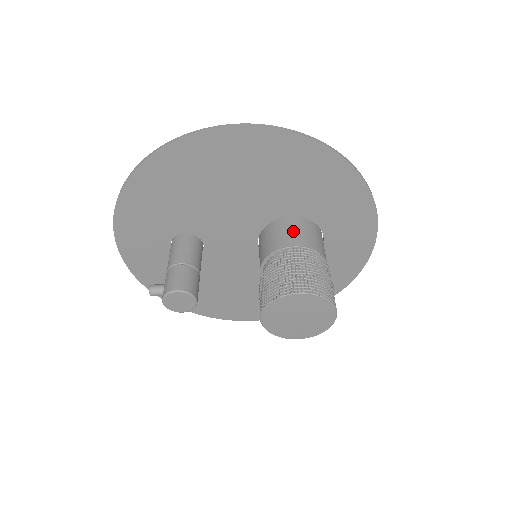
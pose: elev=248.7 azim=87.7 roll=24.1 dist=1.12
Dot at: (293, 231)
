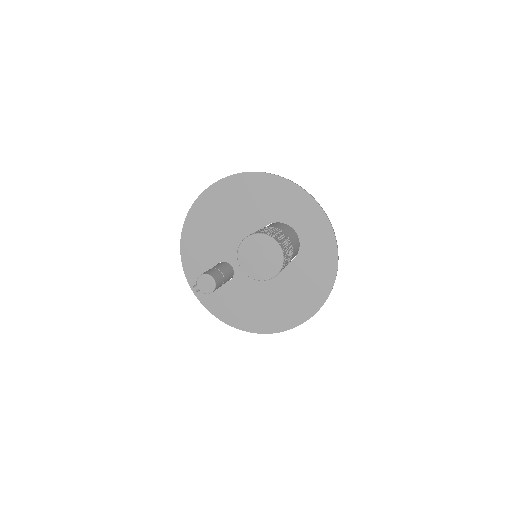
Dot at: occluded
